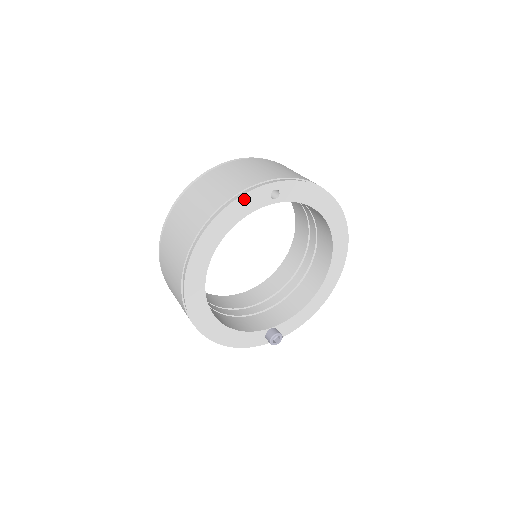
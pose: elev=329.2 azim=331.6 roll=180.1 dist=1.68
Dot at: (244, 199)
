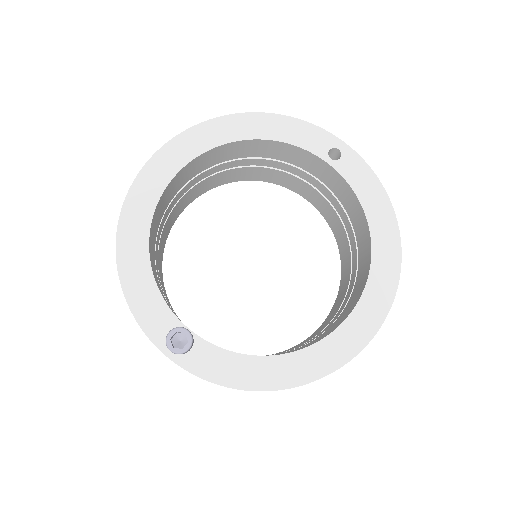
Dot at: (301, 126)
